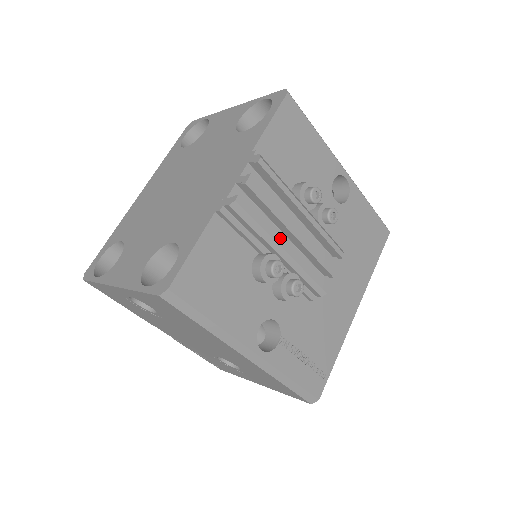
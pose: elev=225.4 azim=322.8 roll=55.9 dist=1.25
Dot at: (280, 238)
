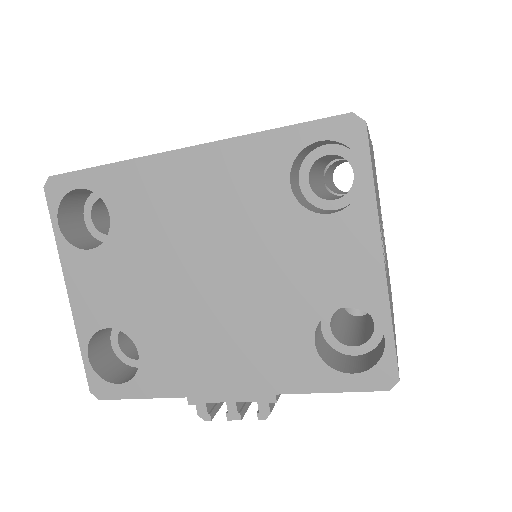
Dot at: occluded
